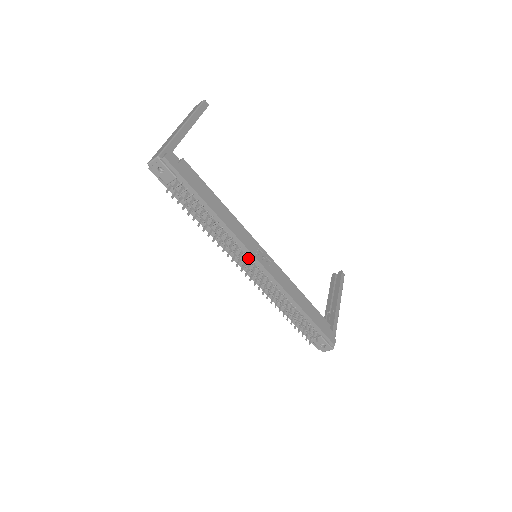
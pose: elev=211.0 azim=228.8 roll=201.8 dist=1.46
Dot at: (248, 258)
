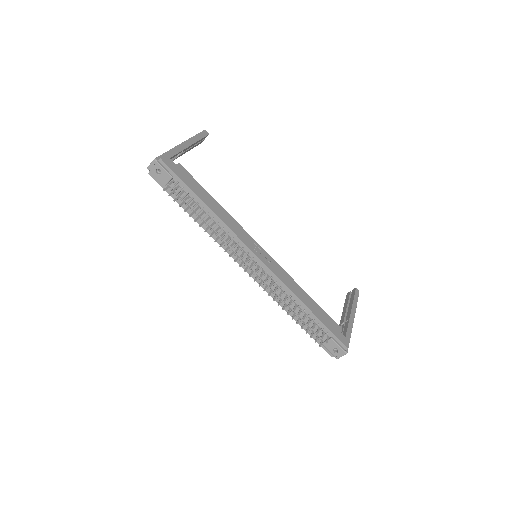
Dot at: (246, 253)
